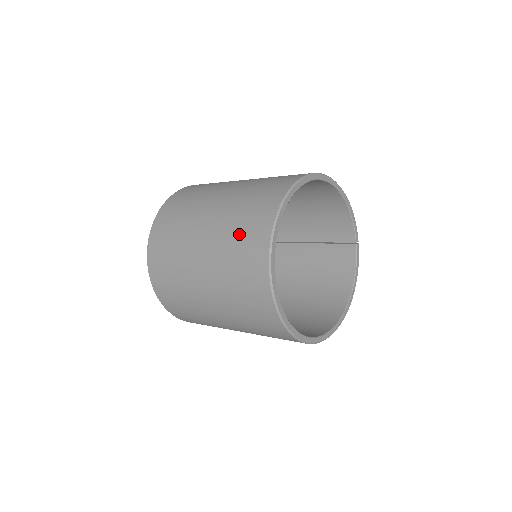
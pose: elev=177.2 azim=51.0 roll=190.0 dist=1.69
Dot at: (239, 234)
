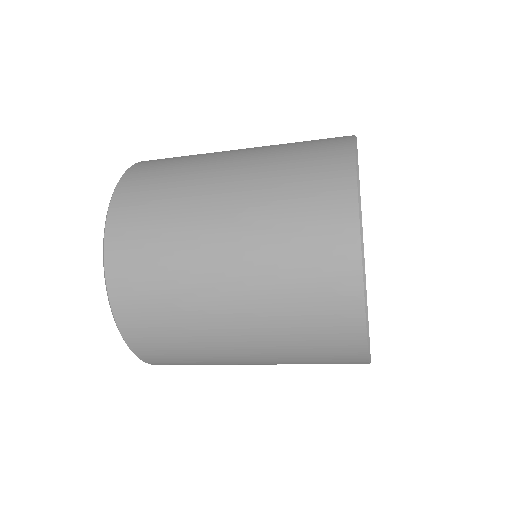
Dot at: (297, 231)
